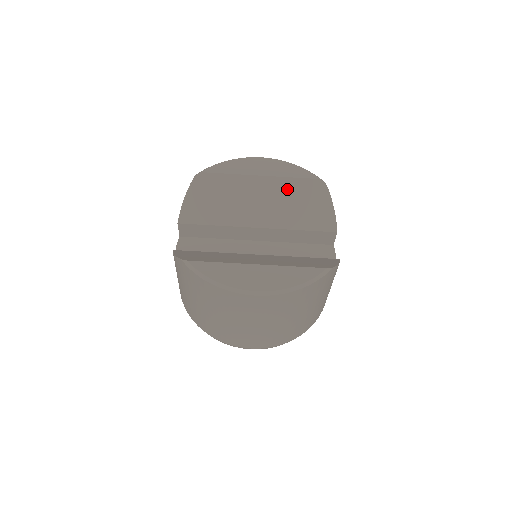
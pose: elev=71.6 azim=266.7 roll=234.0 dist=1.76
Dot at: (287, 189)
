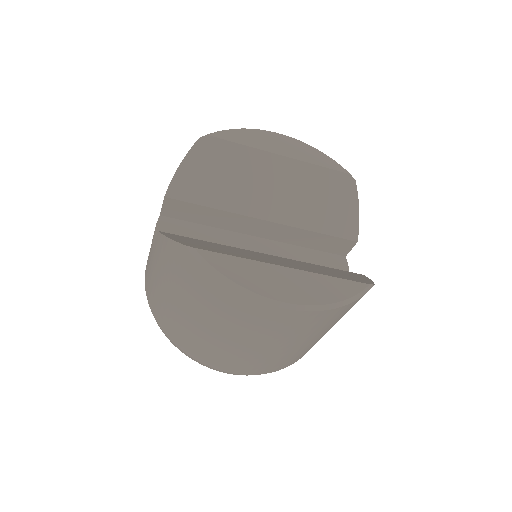
Dot at: (310, 179)
